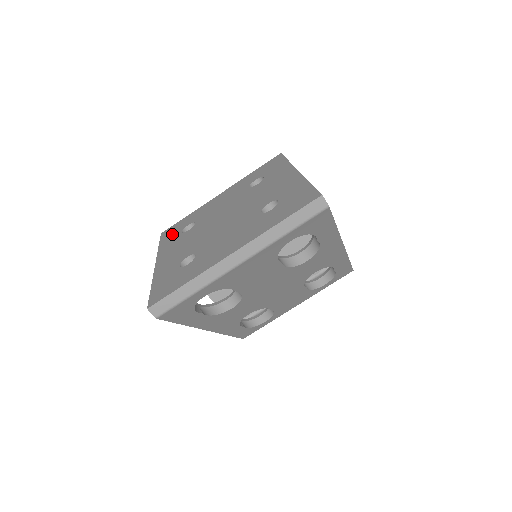
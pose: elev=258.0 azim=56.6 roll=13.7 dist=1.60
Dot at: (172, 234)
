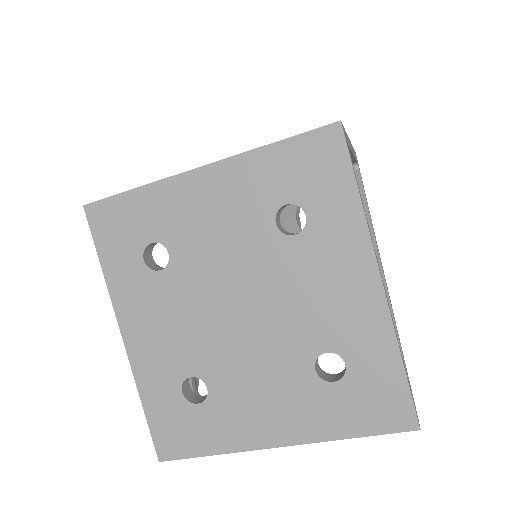
Dot at: (120, 246)
